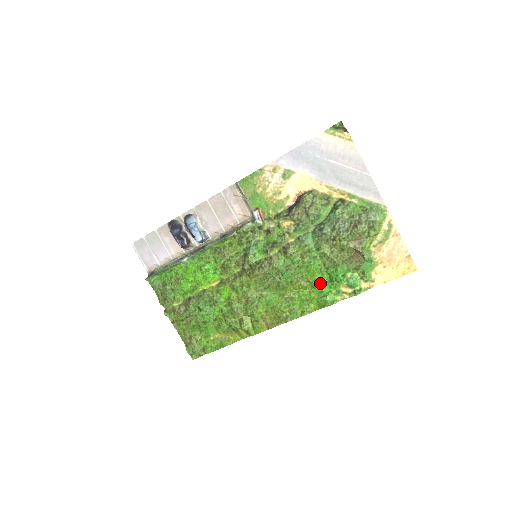
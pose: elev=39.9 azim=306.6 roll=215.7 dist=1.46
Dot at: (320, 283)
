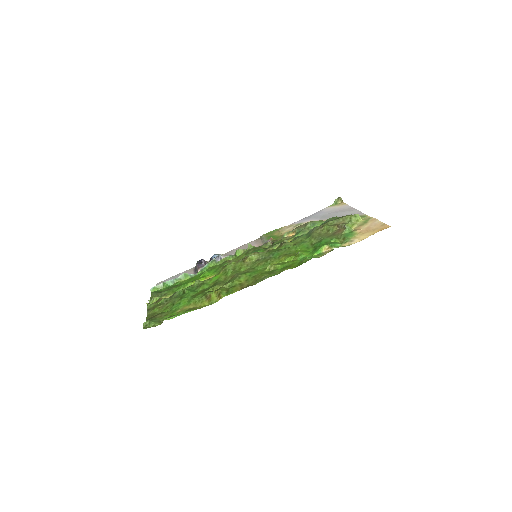
Dot at: (305, 252)
